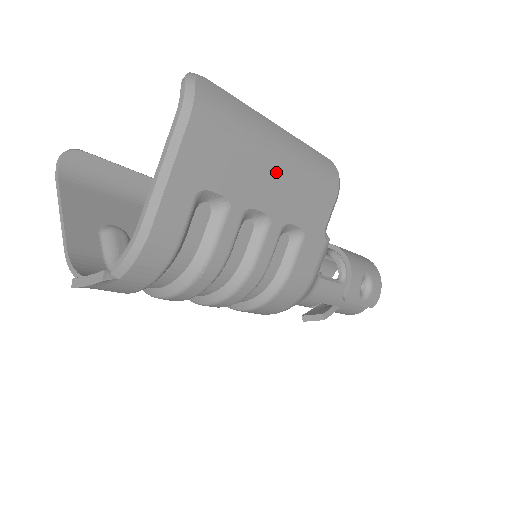
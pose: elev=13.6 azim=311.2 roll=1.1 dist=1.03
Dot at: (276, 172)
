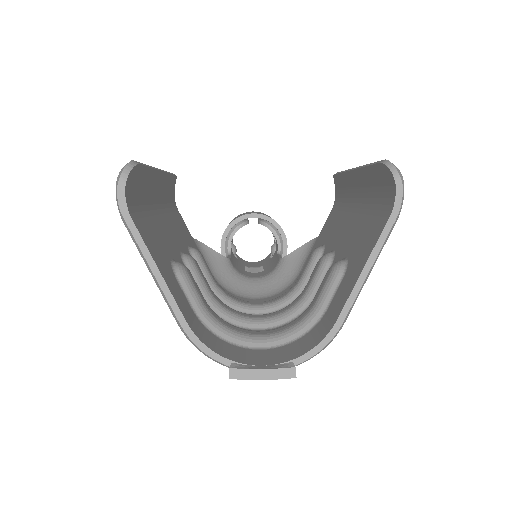
Dot at: occluded
